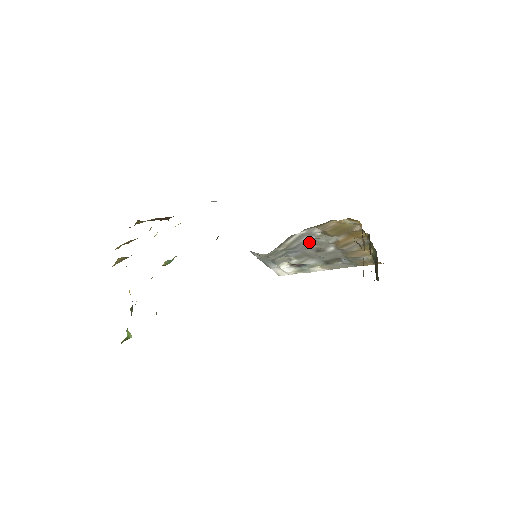
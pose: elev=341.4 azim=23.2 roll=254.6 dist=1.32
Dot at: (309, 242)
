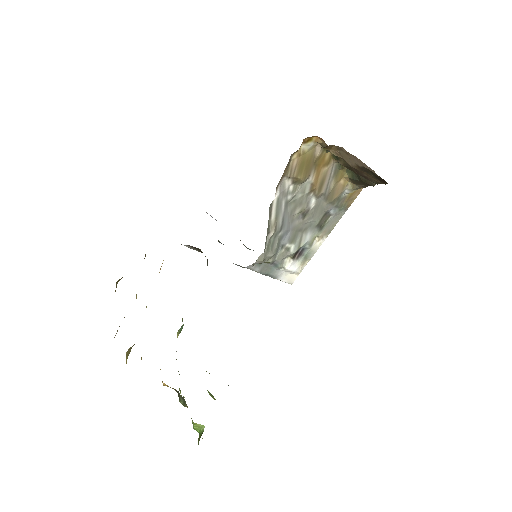
Dot at: (290, 208)
